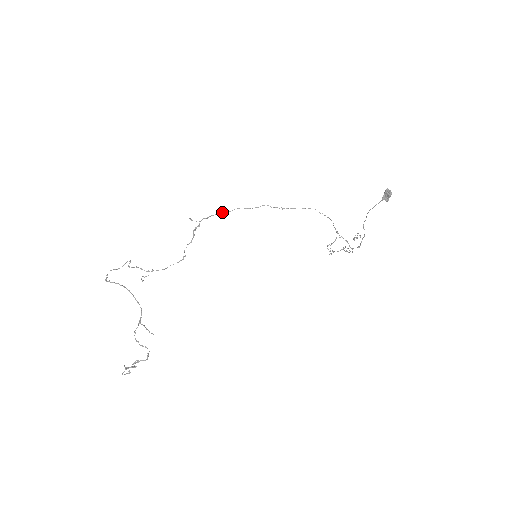
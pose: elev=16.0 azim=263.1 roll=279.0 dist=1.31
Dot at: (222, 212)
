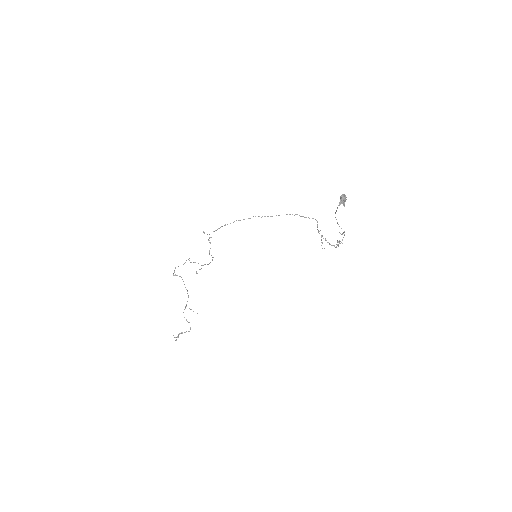
Dot at: occluded
